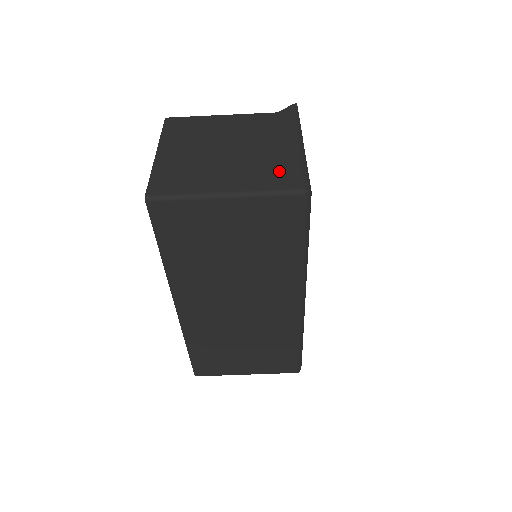
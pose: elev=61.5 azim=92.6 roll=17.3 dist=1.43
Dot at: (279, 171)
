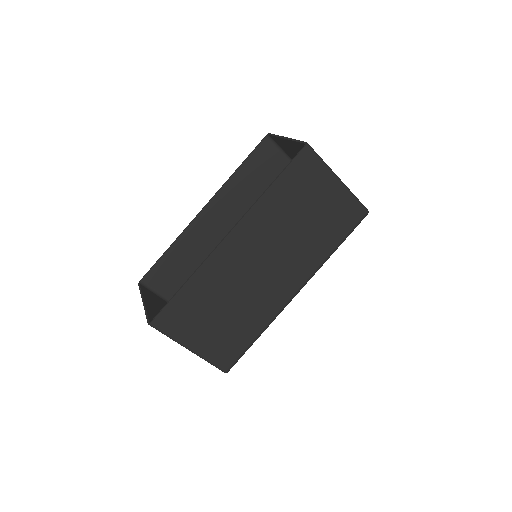
Dot at: occluded
